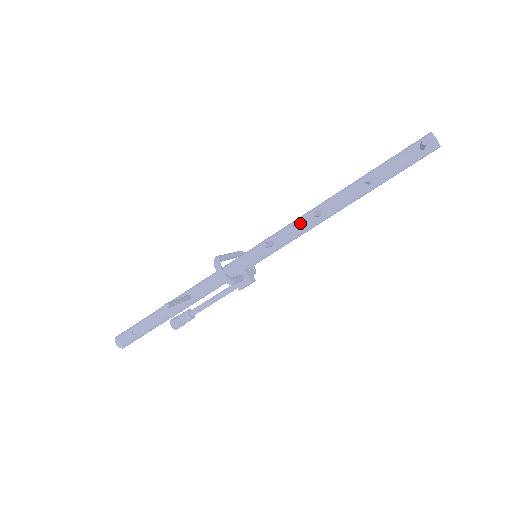
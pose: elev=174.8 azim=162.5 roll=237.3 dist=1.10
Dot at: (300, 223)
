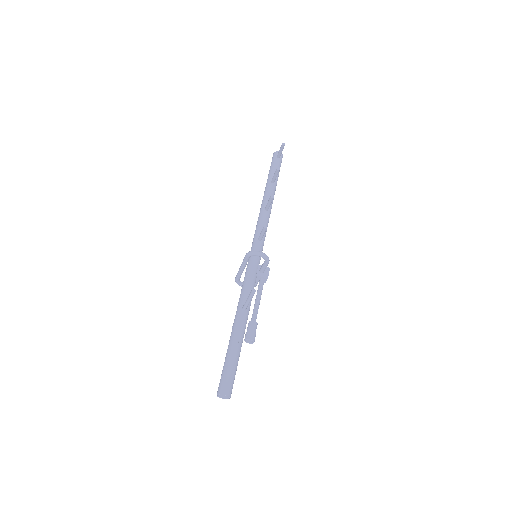
Dot at: (263, 219)
